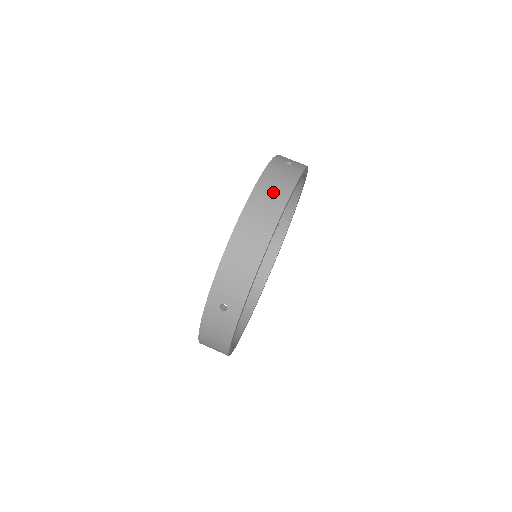
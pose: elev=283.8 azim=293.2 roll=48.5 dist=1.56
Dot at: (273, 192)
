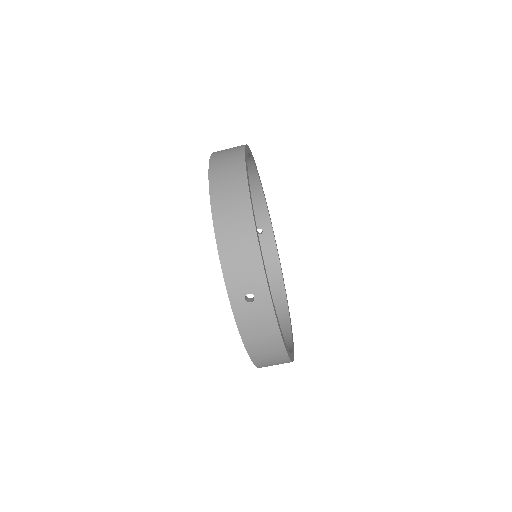
Dot at: (228, 169)
